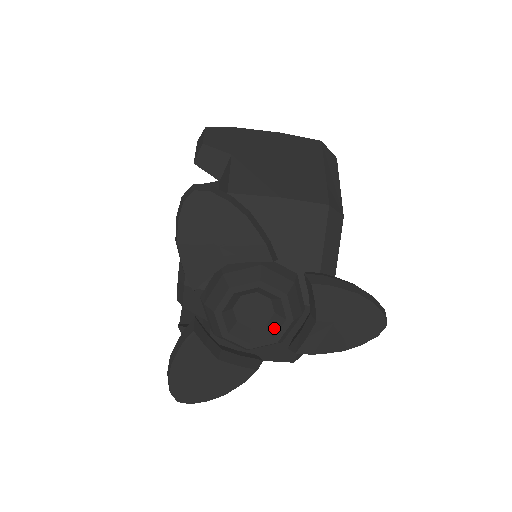
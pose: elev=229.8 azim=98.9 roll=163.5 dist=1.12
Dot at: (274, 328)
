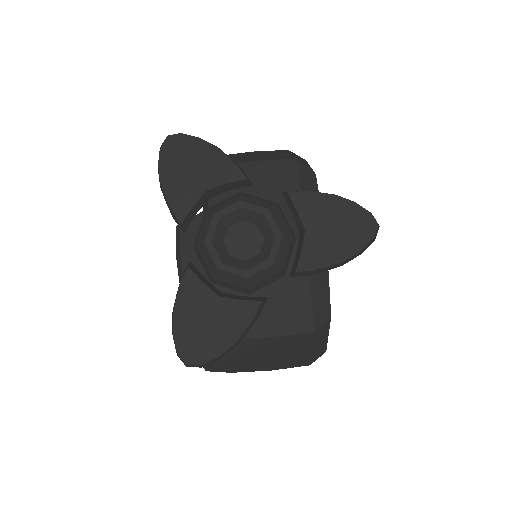
Dot at: (267, 251)
